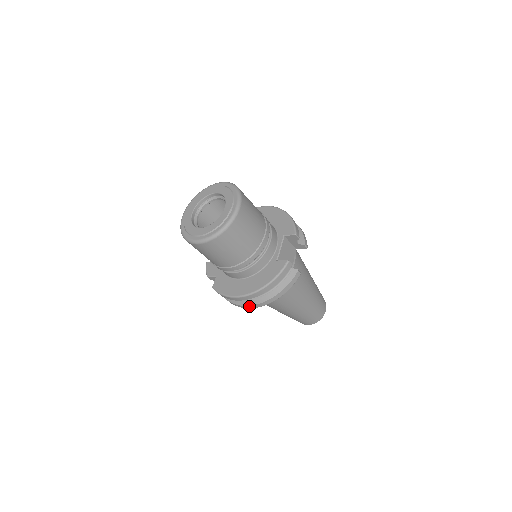
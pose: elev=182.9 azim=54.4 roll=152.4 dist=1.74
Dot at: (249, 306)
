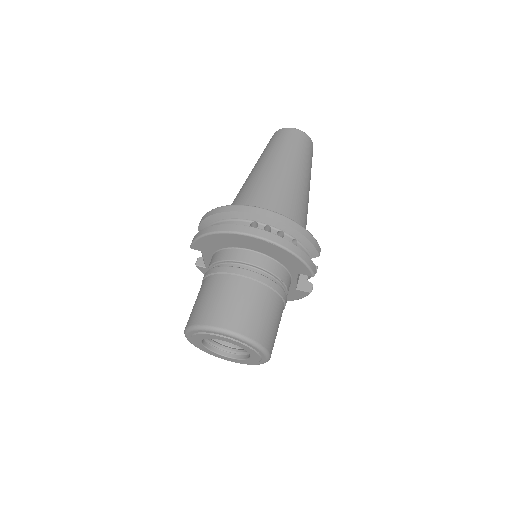
Dot at: occluded
